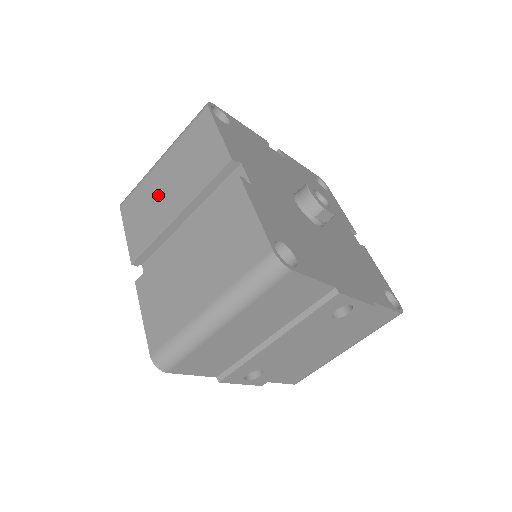
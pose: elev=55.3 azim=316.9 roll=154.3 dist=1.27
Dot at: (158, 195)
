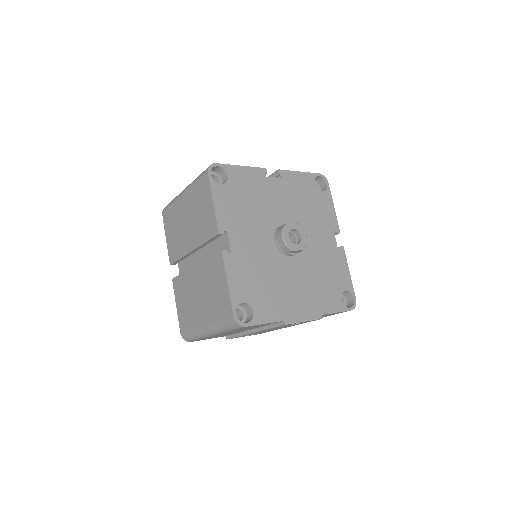
Dot at: (182, 224)
